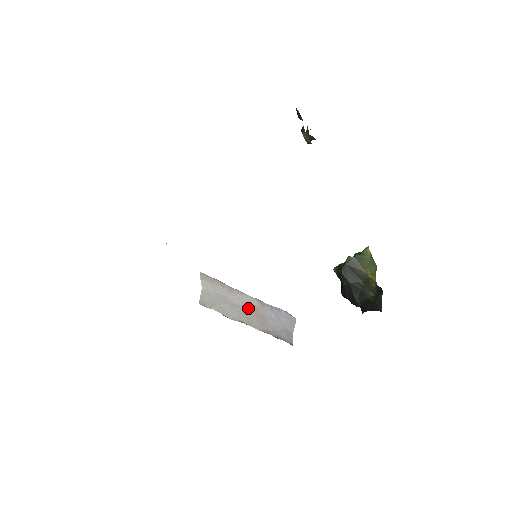
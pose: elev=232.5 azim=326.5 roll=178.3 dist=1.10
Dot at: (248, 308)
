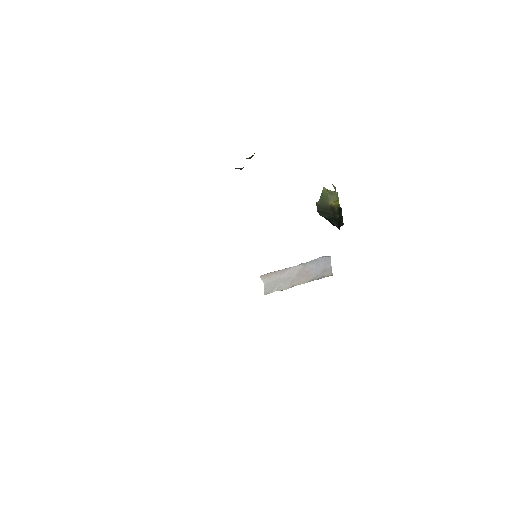
Dot at: (296, 274)
